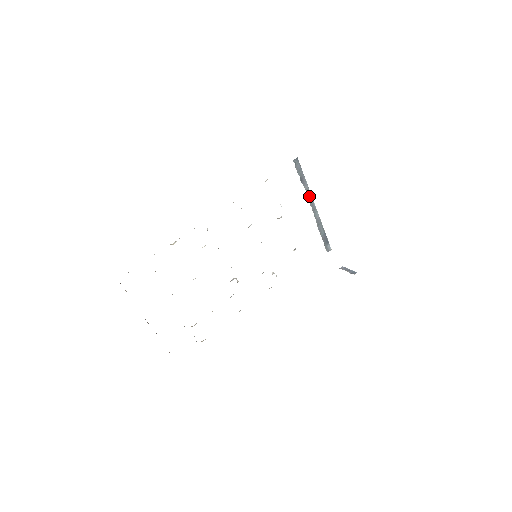
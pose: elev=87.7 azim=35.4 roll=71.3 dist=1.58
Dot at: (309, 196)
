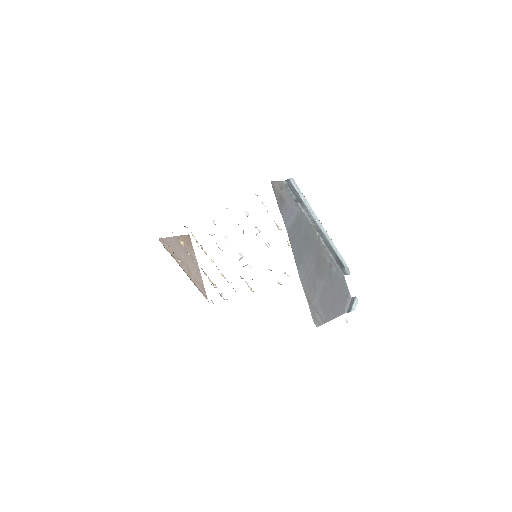
Dot at: (310, 217)
